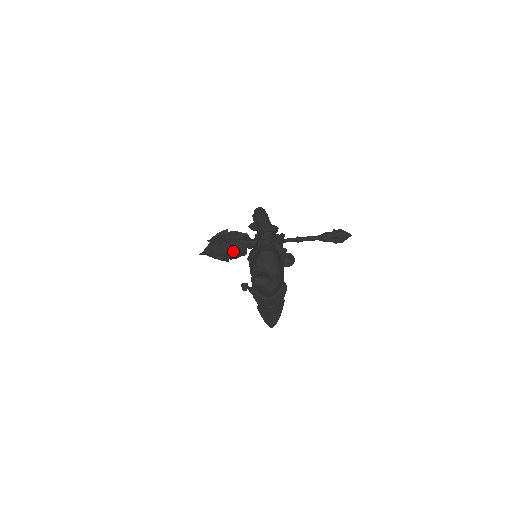
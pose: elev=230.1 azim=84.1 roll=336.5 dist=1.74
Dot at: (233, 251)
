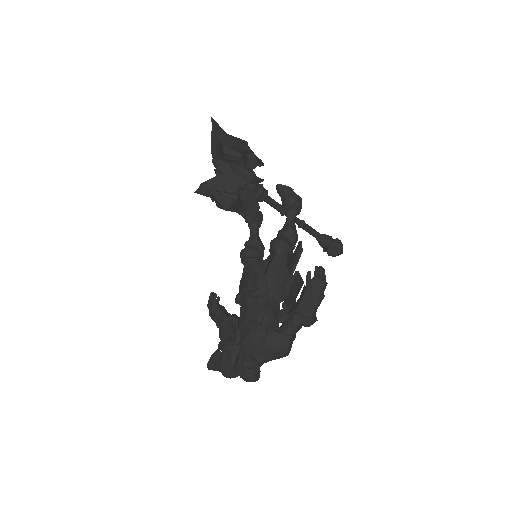
Dot at: (236, 211)
